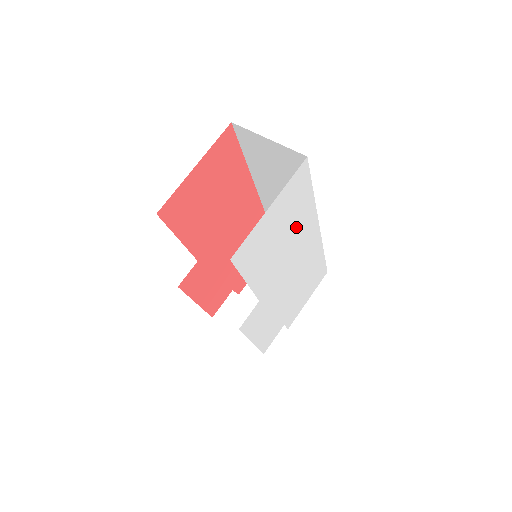
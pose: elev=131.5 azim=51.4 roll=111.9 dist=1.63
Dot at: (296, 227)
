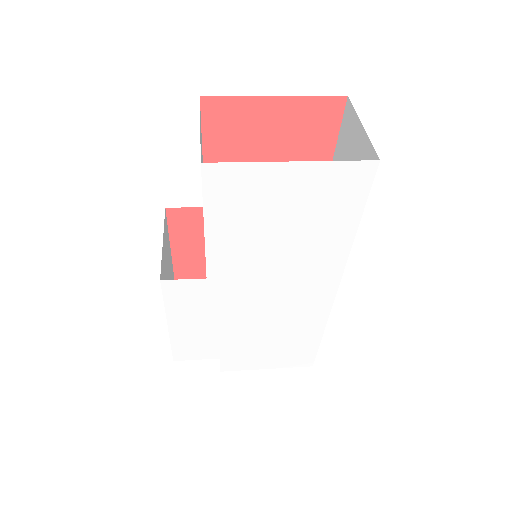
Dot at: (309, 243)
